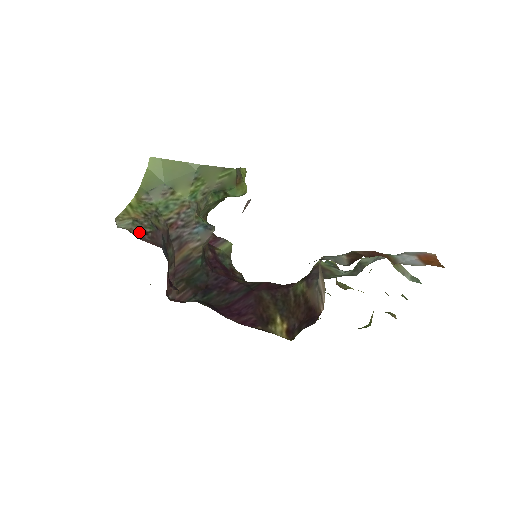
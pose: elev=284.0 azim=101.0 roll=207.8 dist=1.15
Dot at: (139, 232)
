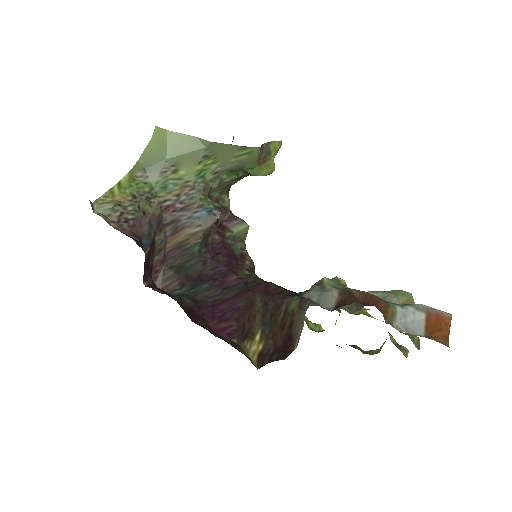
Dot at: (118, 219)
